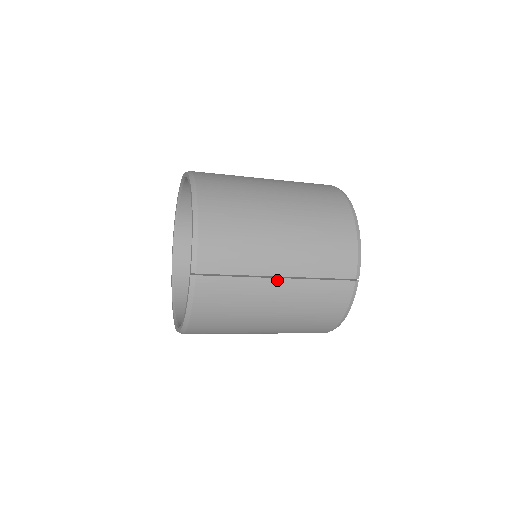
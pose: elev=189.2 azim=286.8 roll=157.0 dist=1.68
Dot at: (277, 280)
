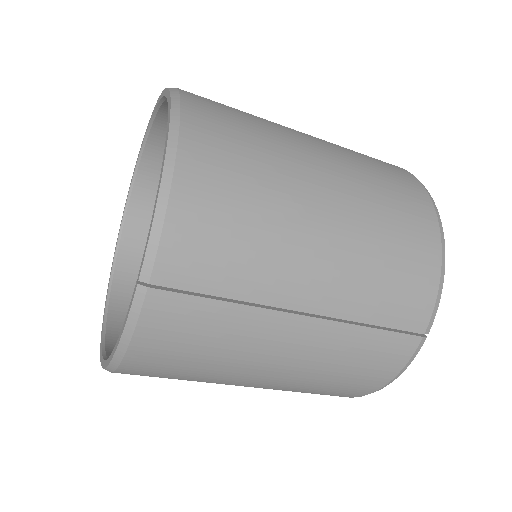
Dot at: (297, 318)
